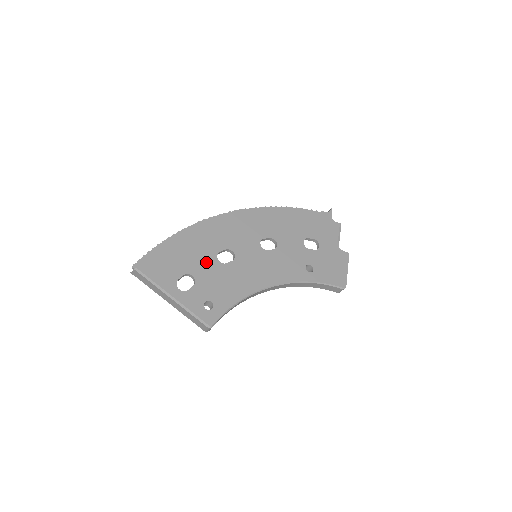
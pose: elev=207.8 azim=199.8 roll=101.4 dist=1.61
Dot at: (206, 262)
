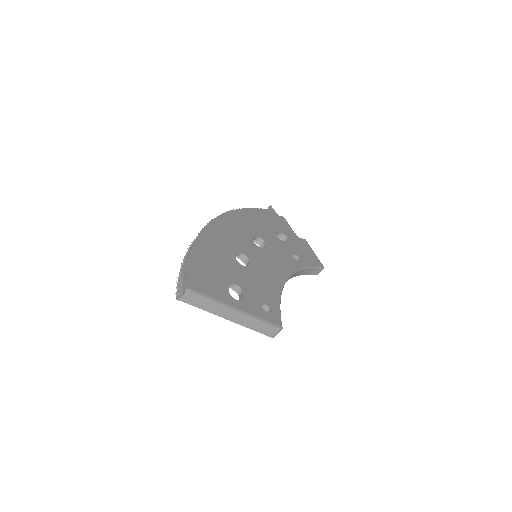
Dot at: (234, 268)
